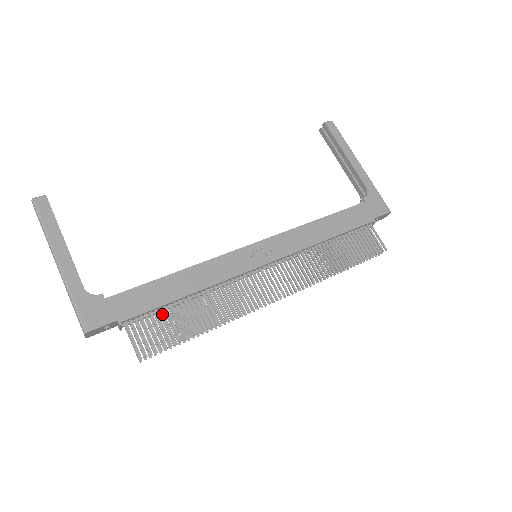
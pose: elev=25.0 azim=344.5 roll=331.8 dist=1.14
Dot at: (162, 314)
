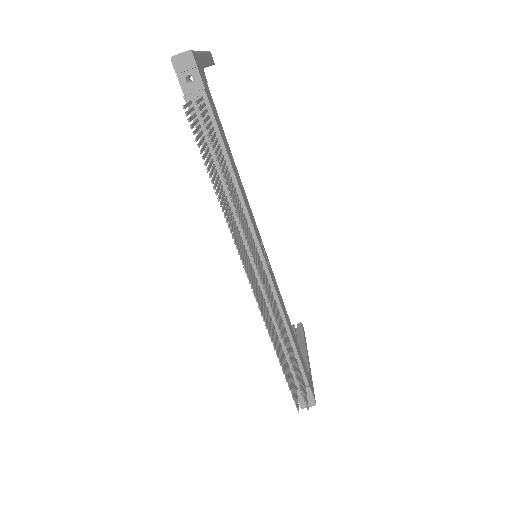
Dot at: (217, 140)
